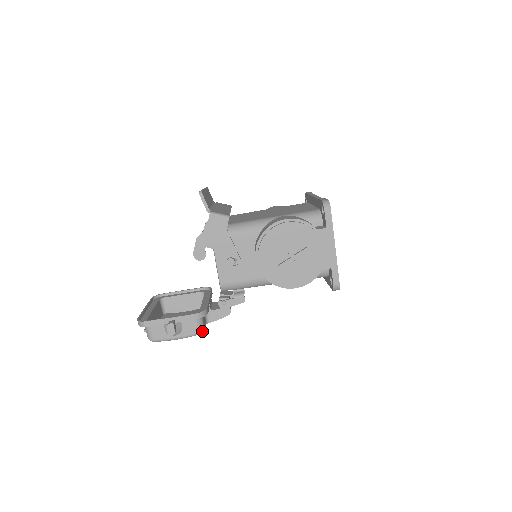
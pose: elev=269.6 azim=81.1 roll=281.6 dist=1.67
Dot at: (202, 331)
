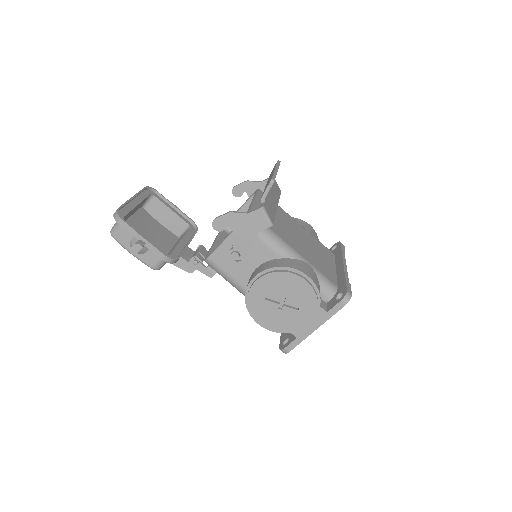
Dot at: (158, 269)
